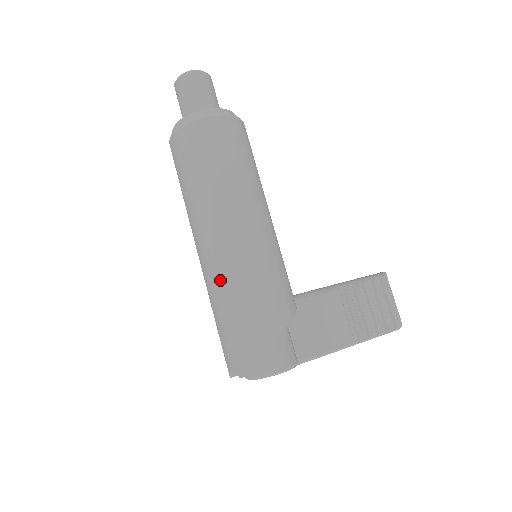
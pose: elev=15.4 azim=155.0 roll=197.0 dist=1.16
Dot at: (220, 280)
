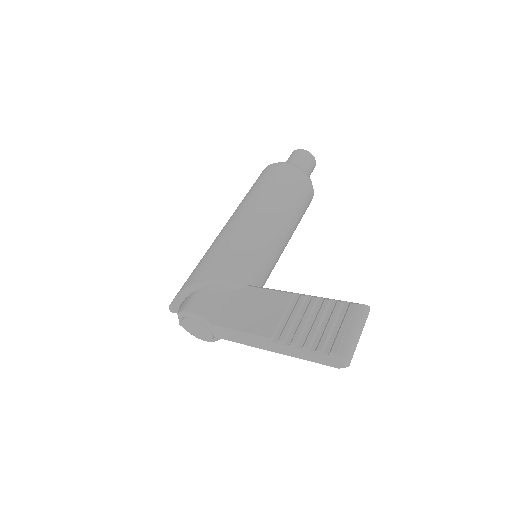
Dot at: occluded
